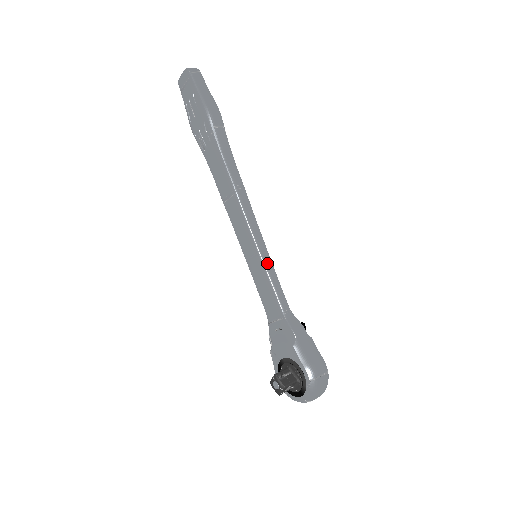
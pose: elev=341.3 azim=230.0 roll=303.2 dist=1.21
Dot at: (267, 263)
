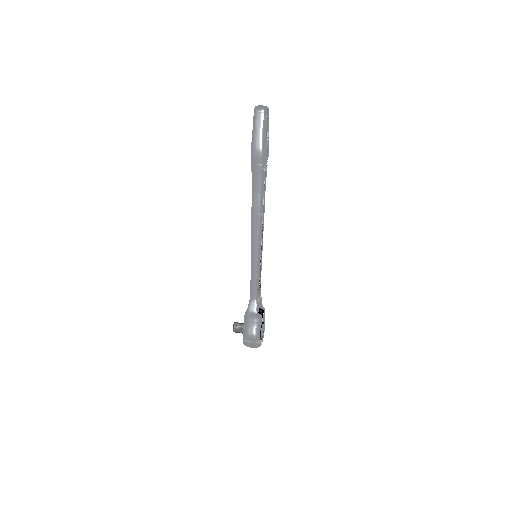
Dot at: (253, 266)
